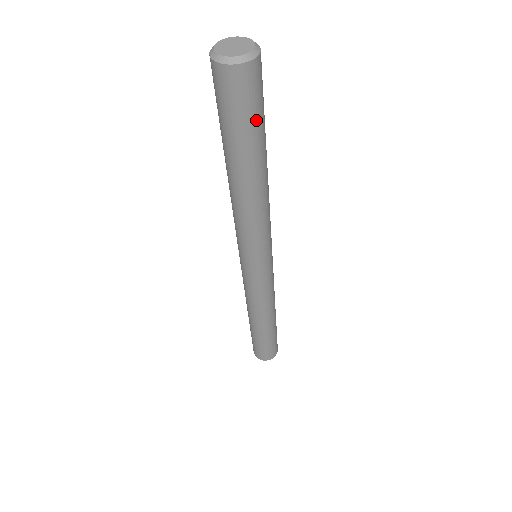
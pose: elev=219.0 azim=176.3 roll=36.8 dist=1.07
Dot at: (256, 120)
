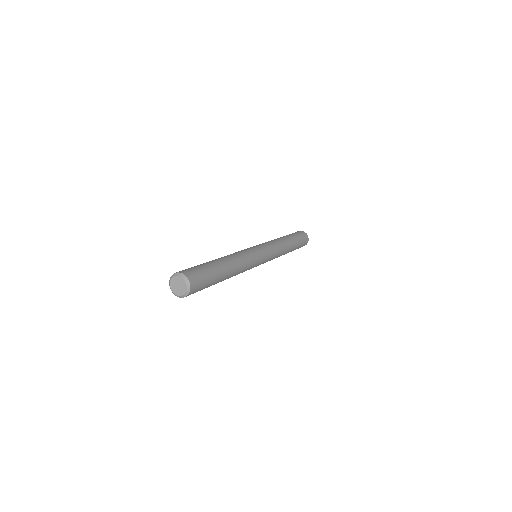
Dot at: (209, 282)
